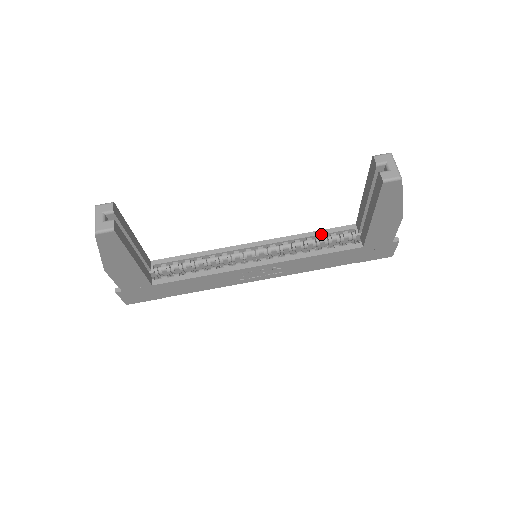
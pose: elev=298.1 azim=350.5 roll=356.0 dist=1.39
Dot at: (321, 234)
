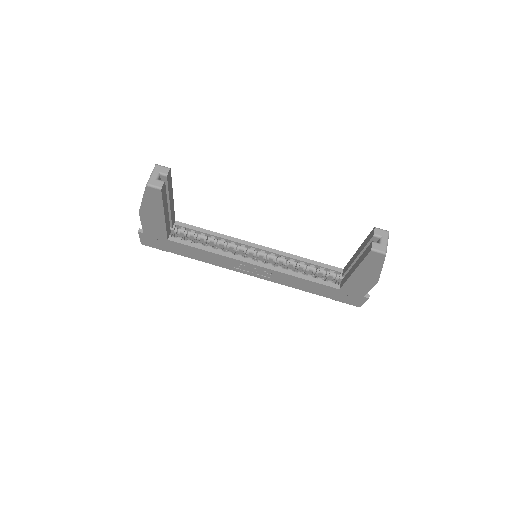
Dot at: (313, 264)
